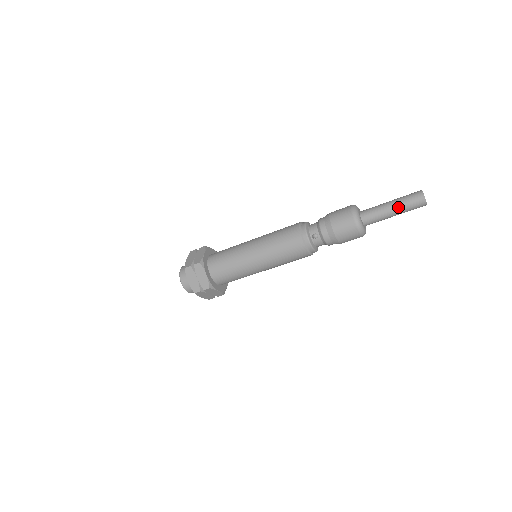
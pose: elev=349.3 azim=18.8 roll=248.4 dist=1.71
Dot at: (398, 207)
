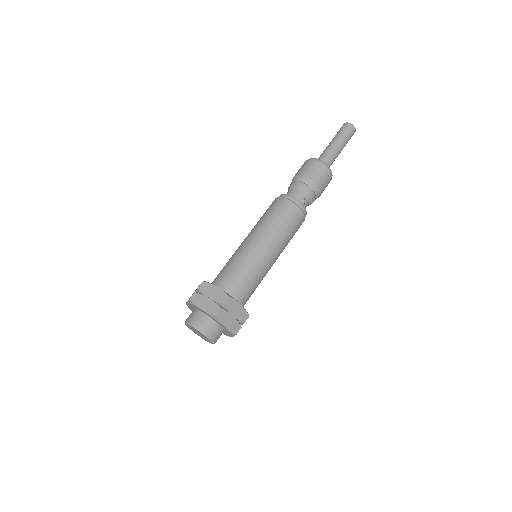
Dot at: (343, 143)
